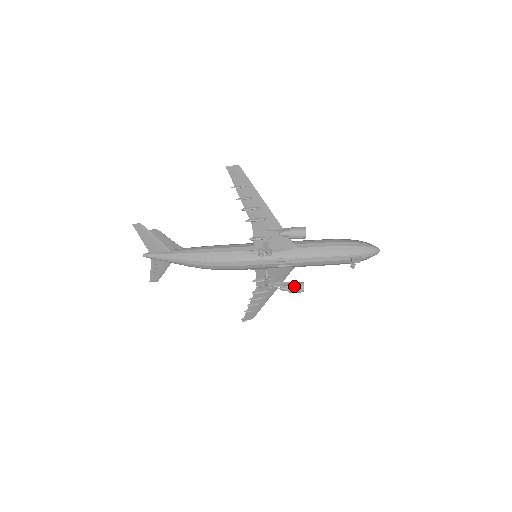
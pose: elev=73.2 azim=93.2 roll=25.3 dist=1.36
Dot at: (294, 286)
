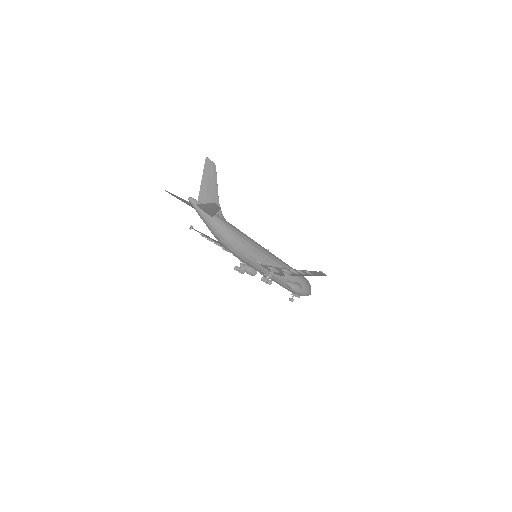
Dot at: (251, 272)
